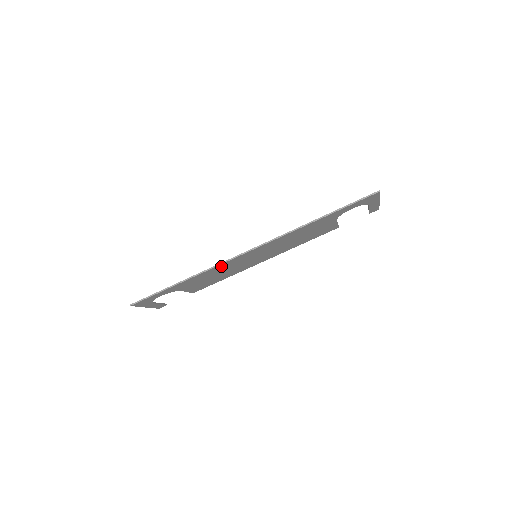
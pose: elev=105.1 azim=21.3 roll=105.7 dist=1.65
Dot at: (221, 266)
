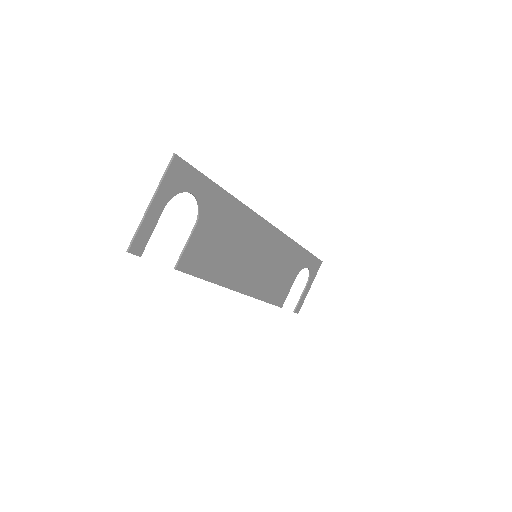
Dot at: (249, 220)
